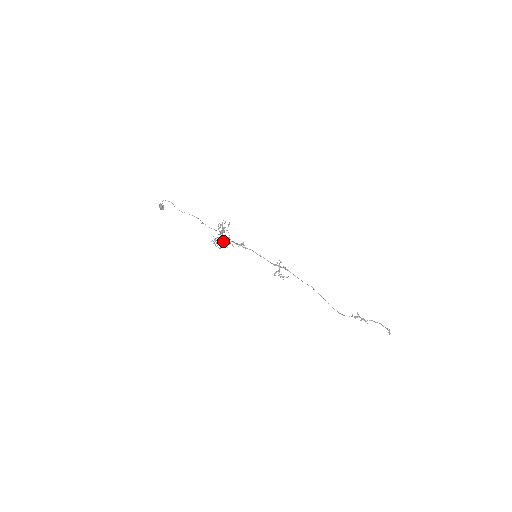
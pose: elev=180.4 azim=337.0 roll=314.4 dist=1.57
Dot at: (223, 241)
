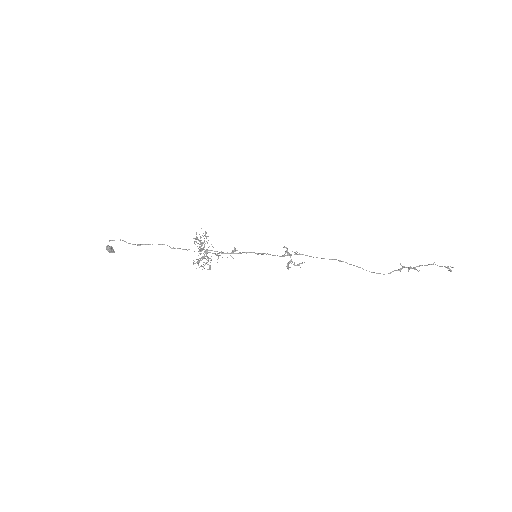
Dot at: occluded
